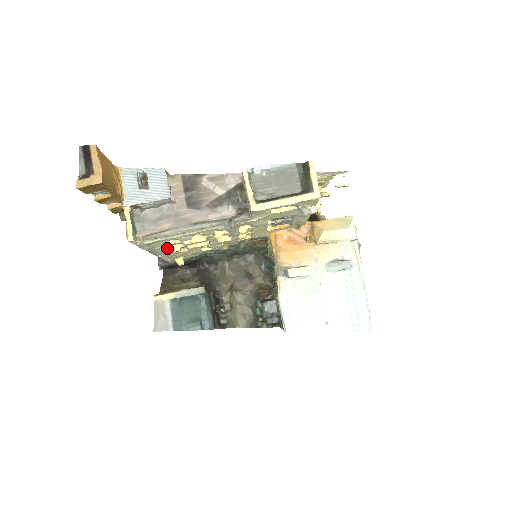
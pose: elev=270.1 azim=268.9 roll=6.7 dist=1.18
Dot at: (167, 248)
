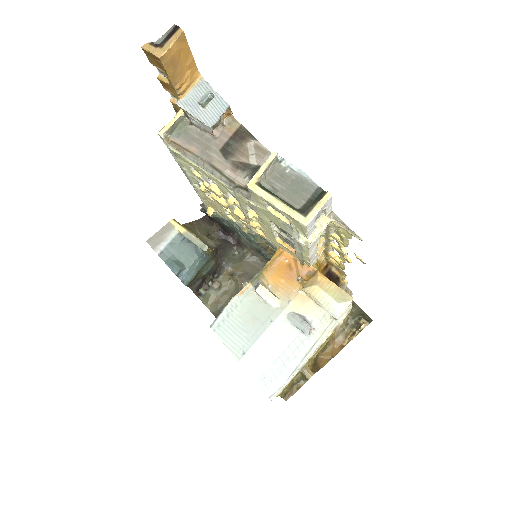
Dot at: (195, 179)
